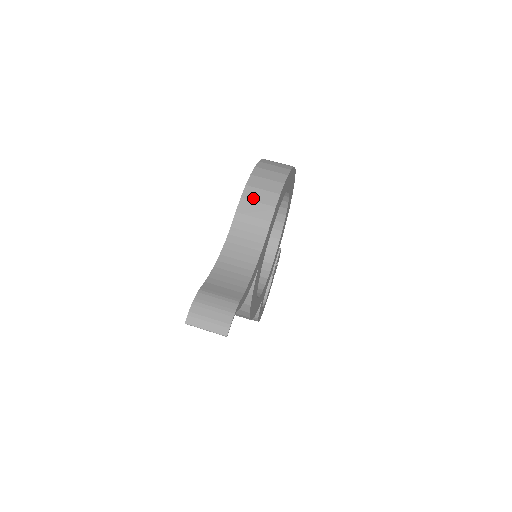
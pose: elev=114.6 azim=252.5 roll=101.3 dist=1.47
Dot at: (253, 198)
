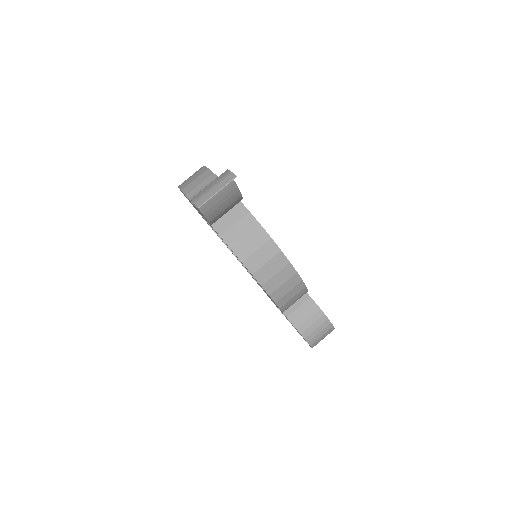
Dot at: (189, 182)
